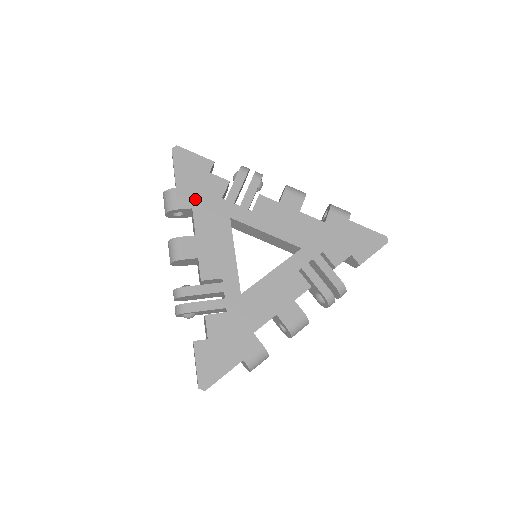
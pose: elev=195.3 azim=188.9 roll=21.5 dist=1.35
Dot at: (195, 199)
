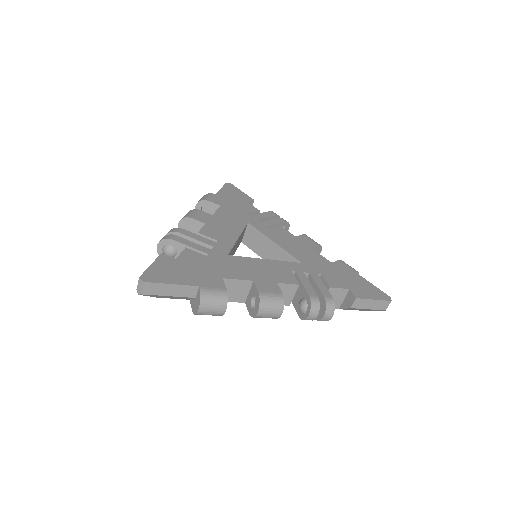
Dot at: (226, 204)
